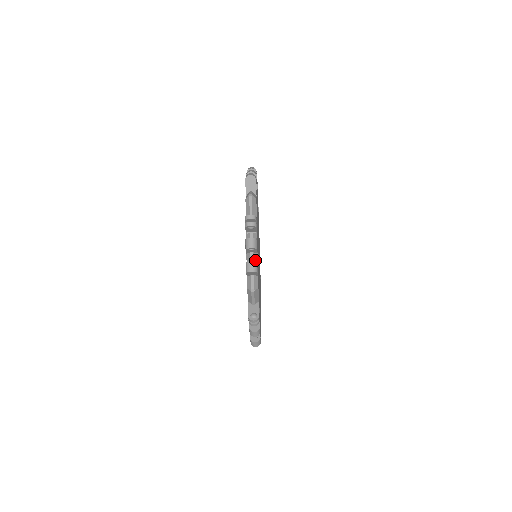
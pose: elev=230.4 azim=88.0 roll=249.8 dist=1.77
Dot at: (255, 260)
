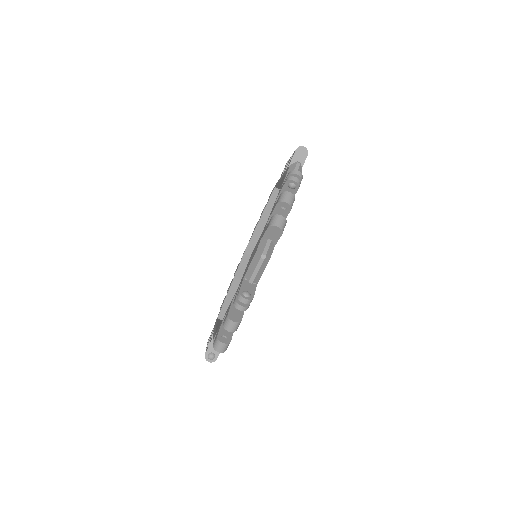
Dot at: occluded
